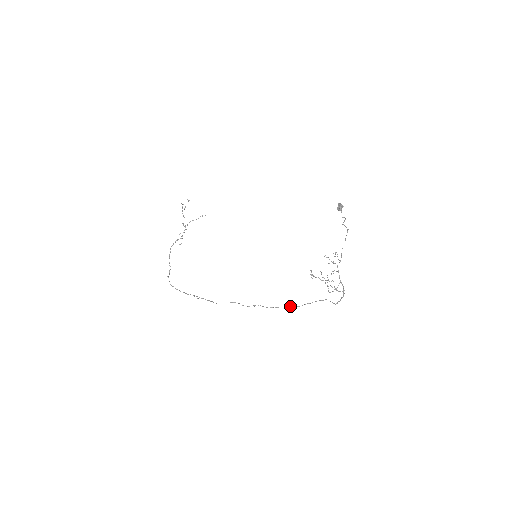
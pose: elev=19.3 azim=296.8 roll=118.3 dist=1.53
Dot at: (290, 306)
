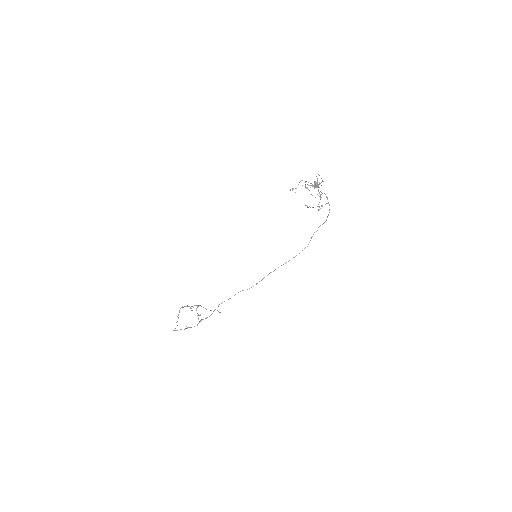
Dot at: (289, 260)
